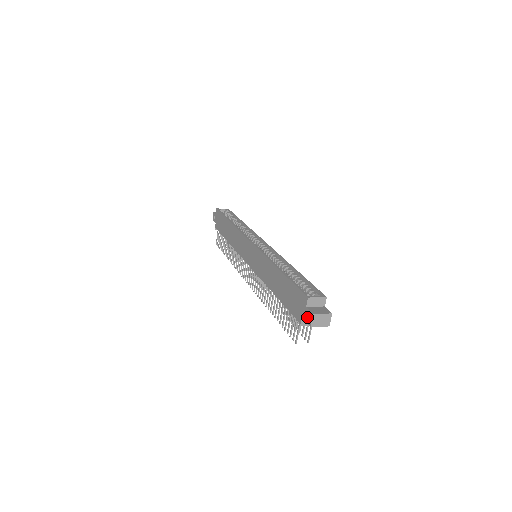
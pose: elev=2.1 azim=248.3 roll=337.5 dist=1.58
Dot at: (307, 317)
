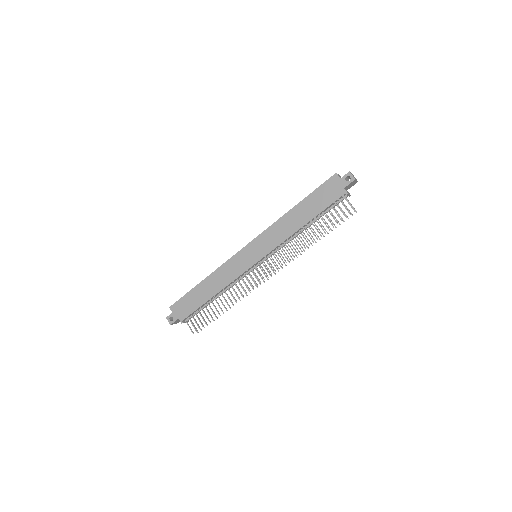
Dot at: (347, 181)
